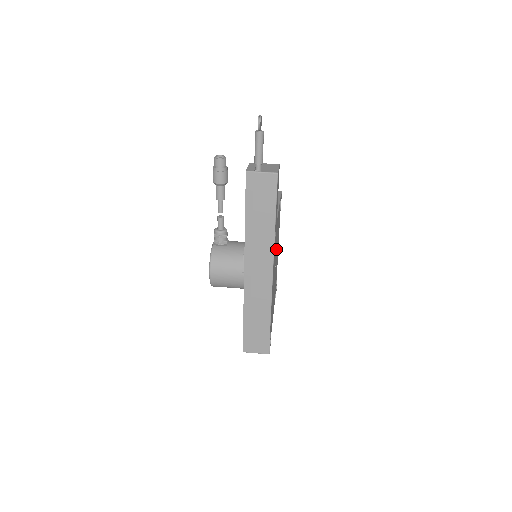
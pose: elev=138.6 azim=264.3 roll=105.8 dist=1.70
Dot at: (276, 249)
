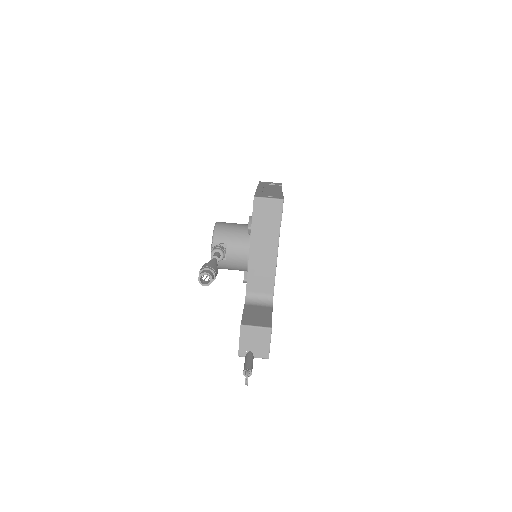
Dot at: occluded
